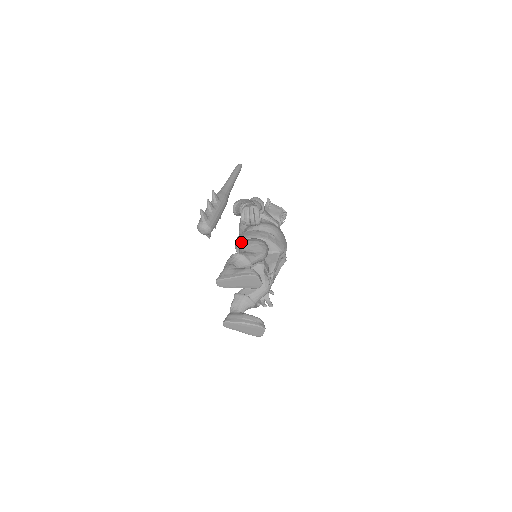
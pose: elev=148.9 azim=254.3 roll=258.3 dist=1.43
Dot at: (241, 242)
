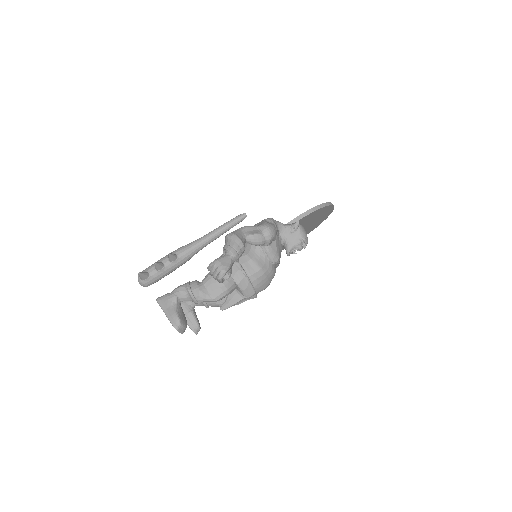
Dot at: occluded
